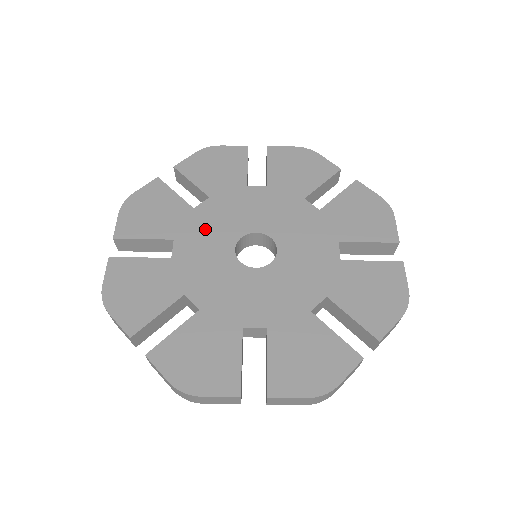
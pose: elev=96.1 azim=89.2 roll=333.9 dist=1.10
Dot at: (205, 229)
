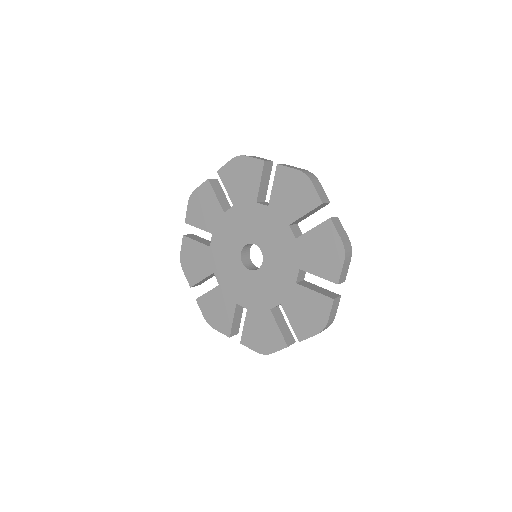
Dot at: (222, 258)
